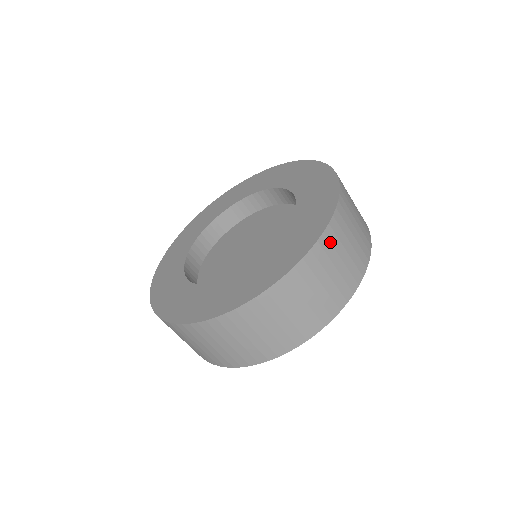
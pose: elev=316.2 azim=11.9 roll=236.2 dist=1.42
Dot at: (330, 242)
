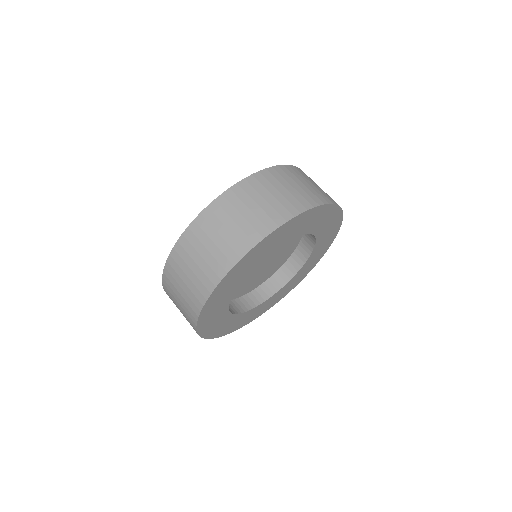
Dot at: (290, 172)
